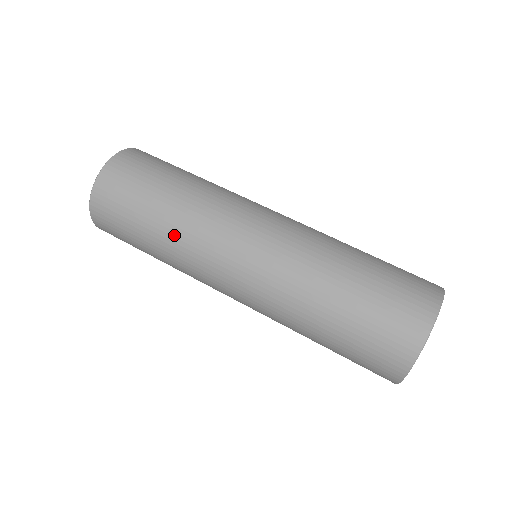
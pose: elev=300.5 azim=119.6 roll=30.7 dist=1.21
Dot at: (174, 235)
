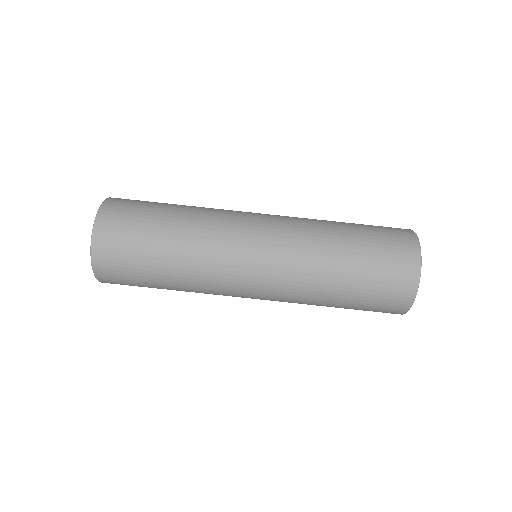
Dot at: (188, 277)
